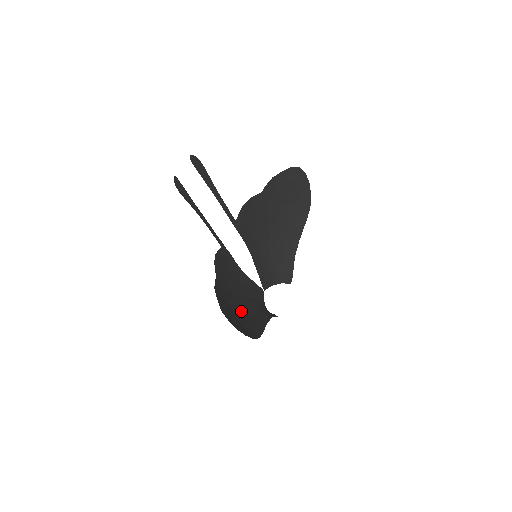
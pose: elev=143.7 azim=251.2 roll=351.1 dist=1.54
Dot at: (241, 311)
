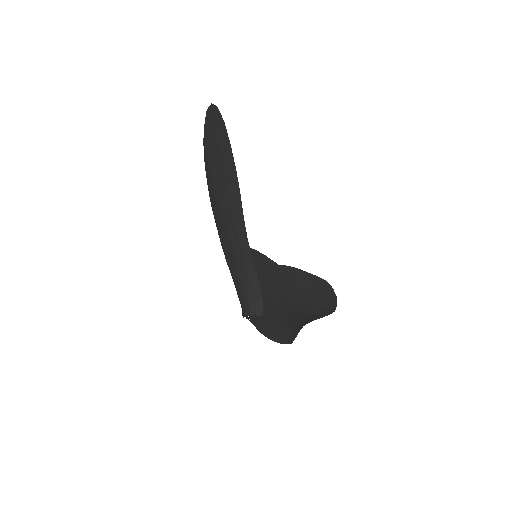
Dot at: occluded
